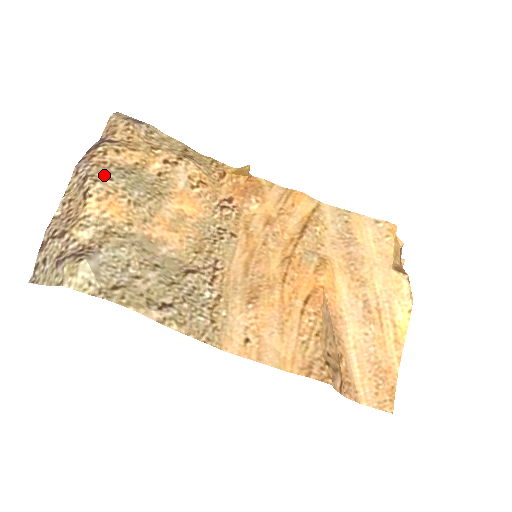
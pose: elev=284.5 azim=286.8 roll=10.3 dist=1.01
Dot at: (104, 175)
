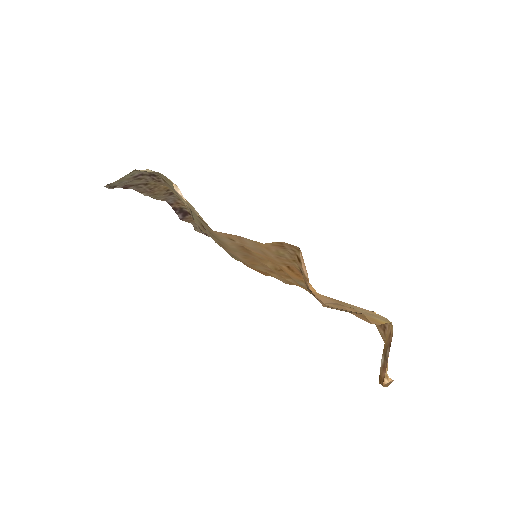
Dot at: occluded
